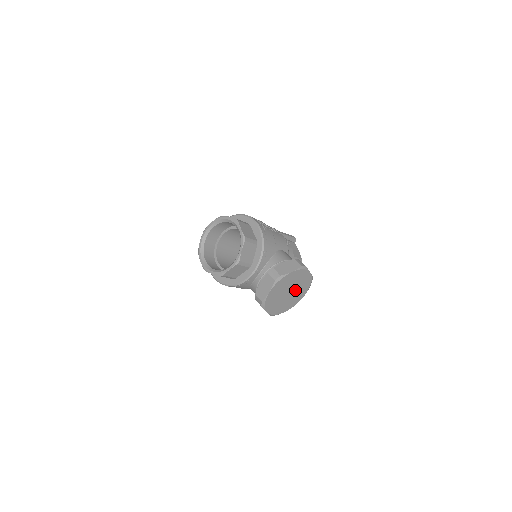
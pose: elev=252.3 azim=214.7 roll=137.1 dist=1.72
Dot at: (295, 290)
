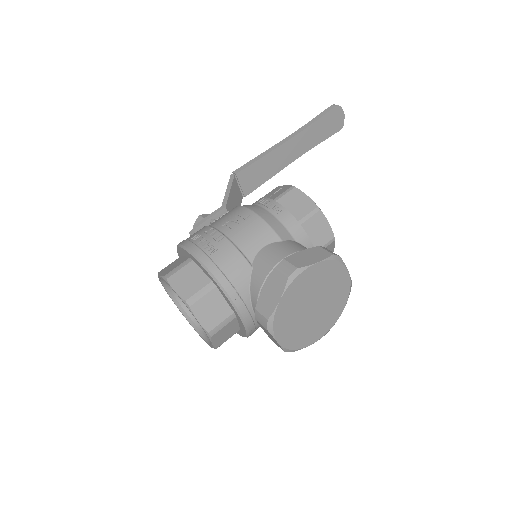
Dot at: (321, 293)
